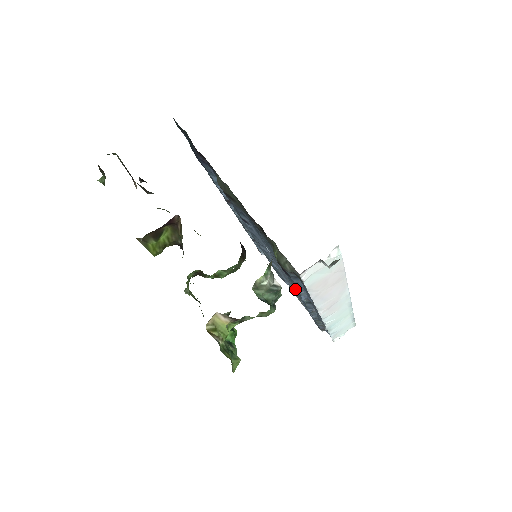
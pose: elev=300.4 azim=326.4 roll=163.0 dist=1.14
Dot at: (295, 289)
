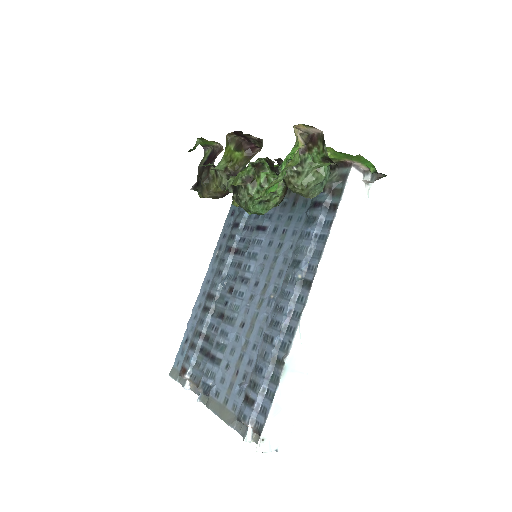
Dot at: (294, 265)
